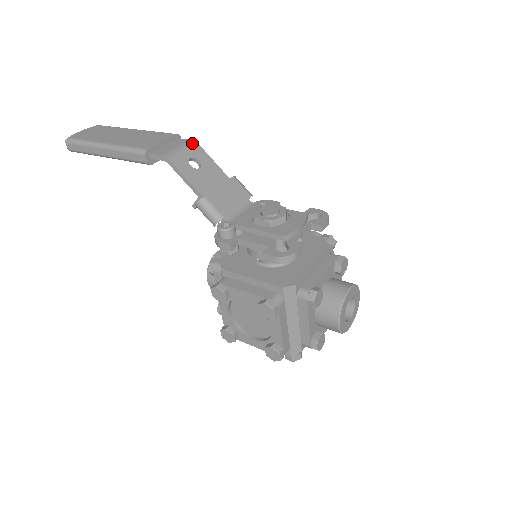
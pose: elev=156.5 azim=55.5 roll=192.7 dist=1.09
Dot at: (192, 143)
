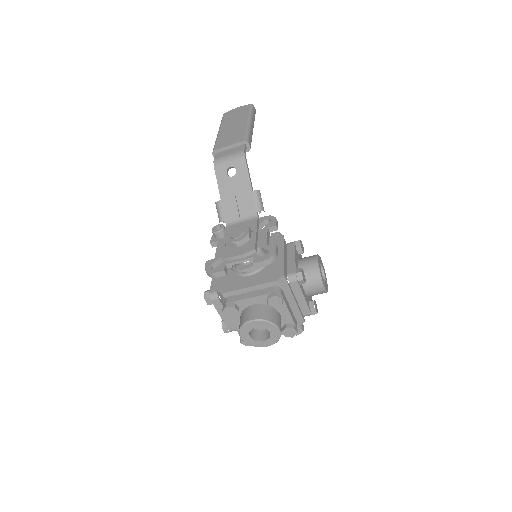
Dot at: (241, 154)
